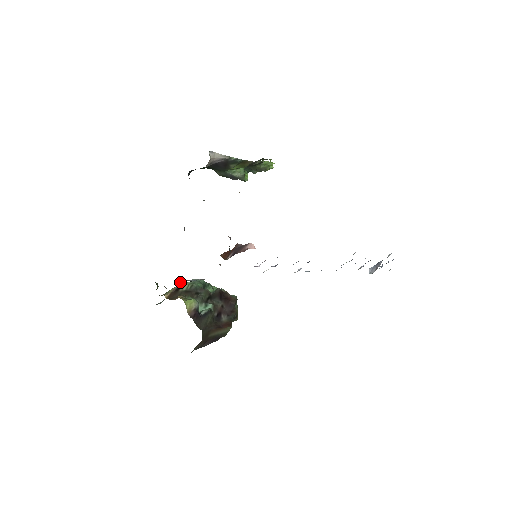
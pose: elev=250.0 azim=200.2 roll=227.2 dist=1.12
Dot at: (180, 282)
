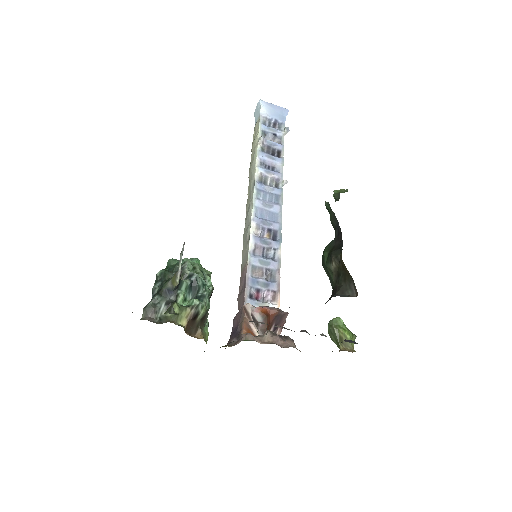
Dot at: (180, 279)
